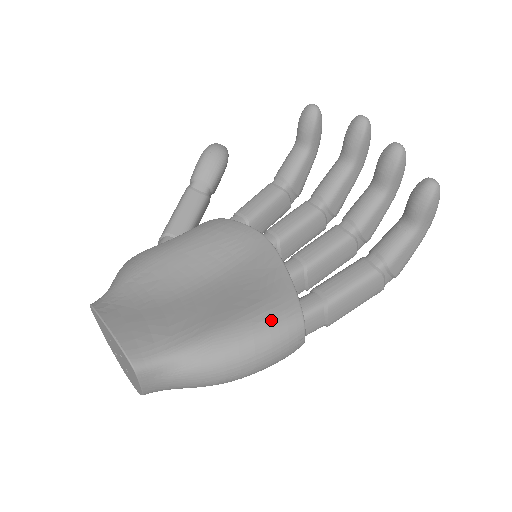
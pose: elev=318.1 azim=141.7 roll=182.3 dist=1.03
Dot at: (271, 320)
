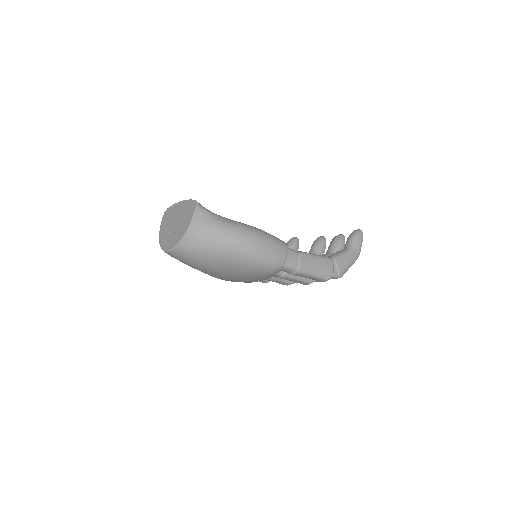
Dot at: occluded
